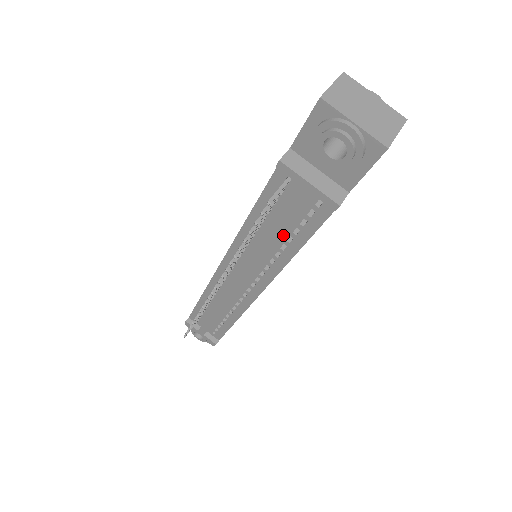
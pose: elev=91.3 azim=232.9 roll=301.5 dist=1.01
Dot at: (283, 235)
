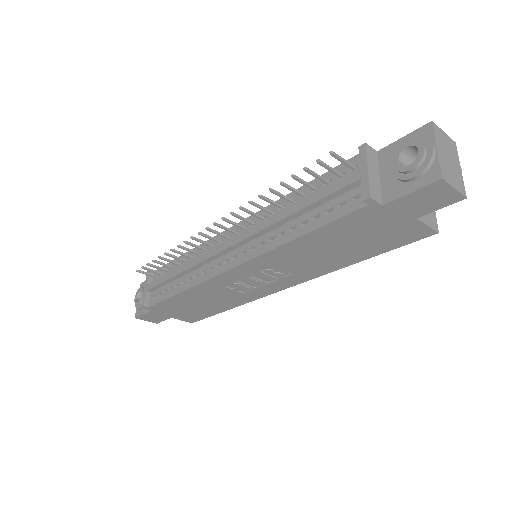
Dot at: (304, 216)
